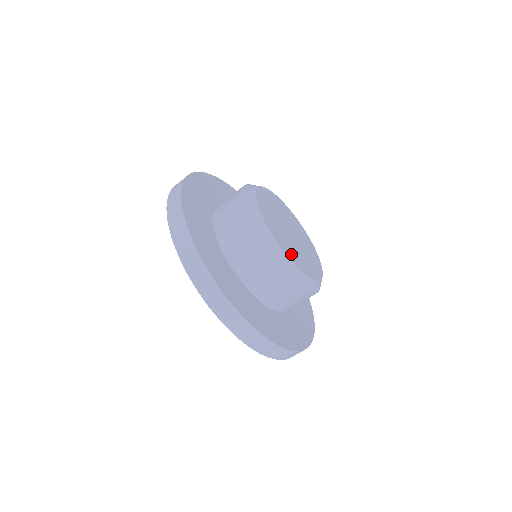
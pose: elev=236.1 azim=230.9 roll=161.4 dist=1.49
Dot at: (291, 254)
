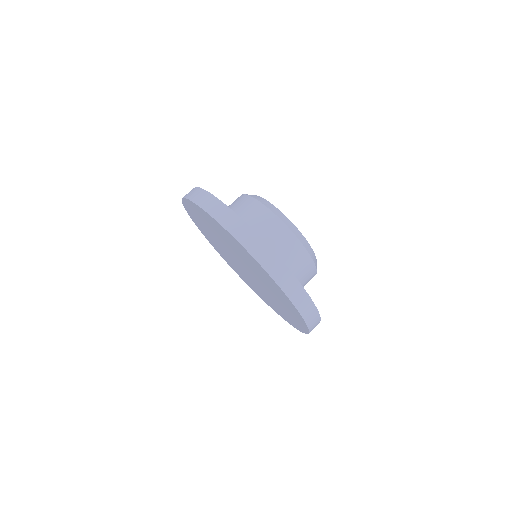
Dot at: occluded
